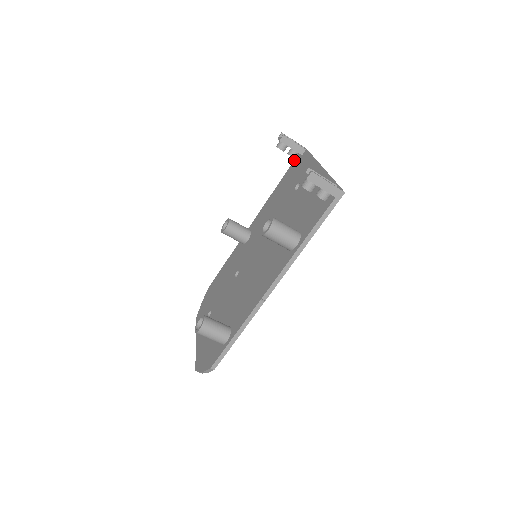
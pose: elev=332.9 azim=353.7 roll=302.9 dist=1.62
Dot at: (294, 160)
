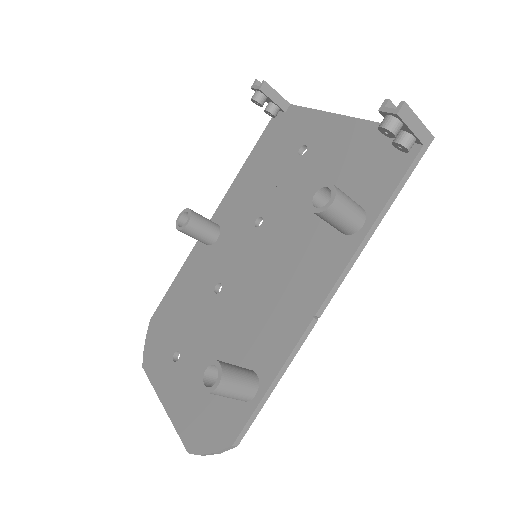
Dot at: (270, 121)
